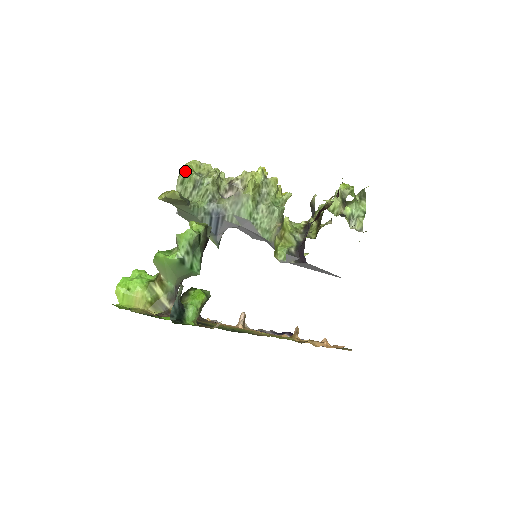
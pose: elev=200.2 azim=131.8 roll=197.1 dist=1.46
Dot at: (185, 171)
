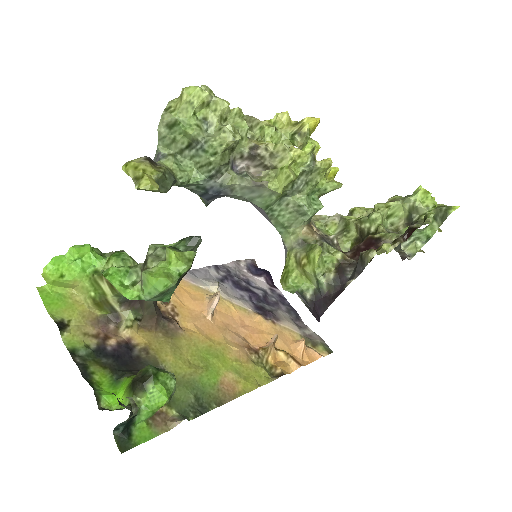
Dot at: (179, 111)
